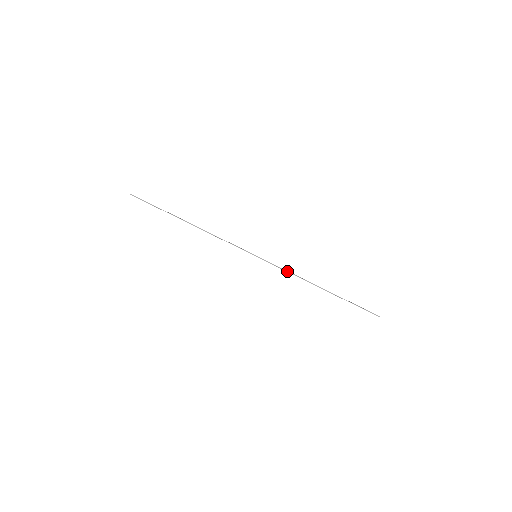
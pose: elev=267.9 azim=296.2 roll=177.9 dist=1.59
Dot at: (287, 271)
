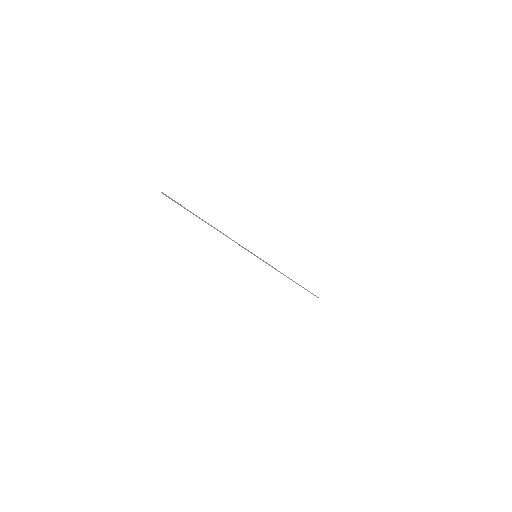
Dot at: (274, 268)
